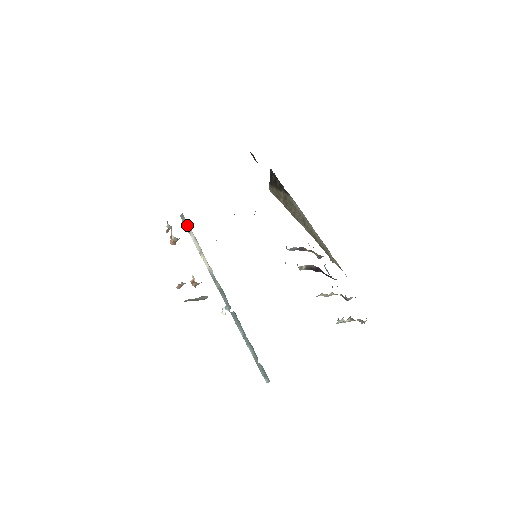
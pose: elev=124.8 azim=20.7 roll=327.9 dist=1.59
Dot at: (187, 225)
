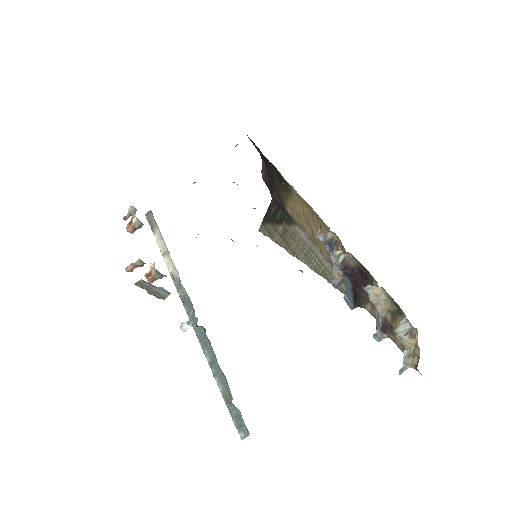
Dot at: (153, 223)
